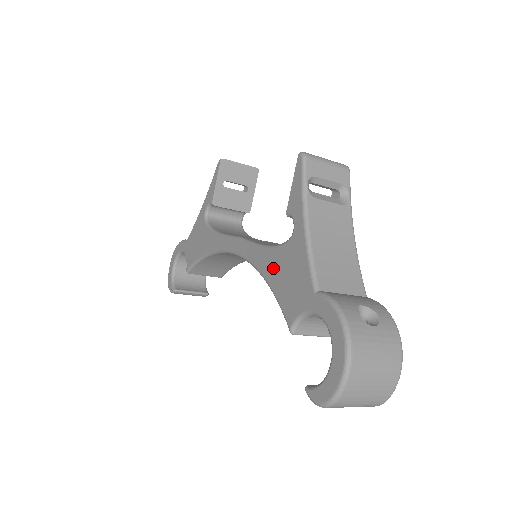
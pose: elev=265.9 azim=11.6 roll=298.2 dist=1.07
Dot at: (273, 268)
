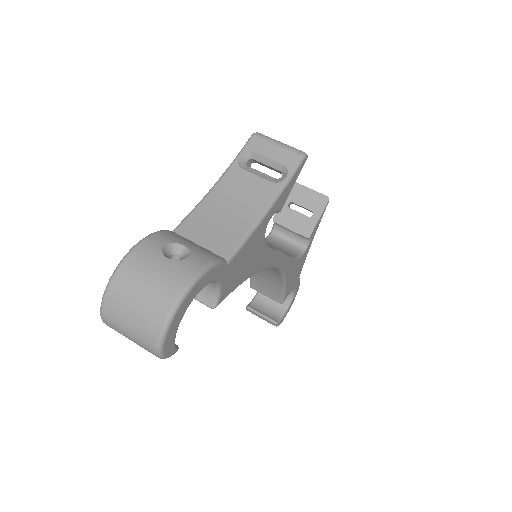
Dot at: occluded
